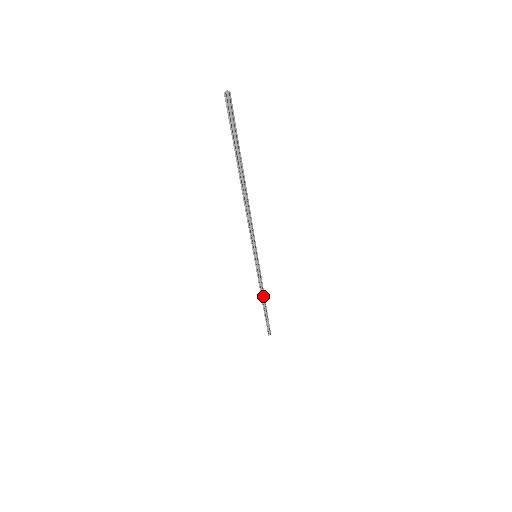
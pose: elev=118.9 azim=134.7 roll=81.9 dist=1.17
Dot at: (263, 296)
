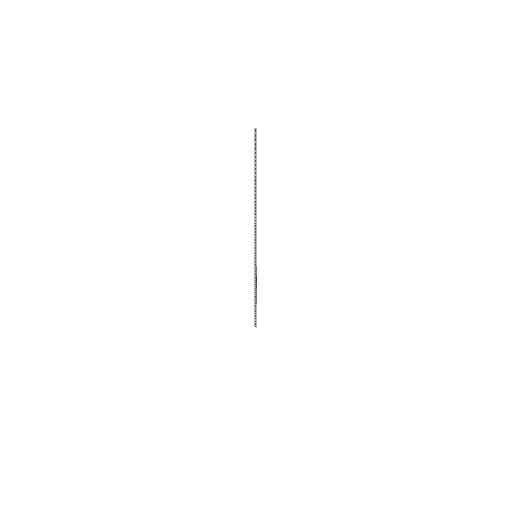
Dot at: (256, 291)
